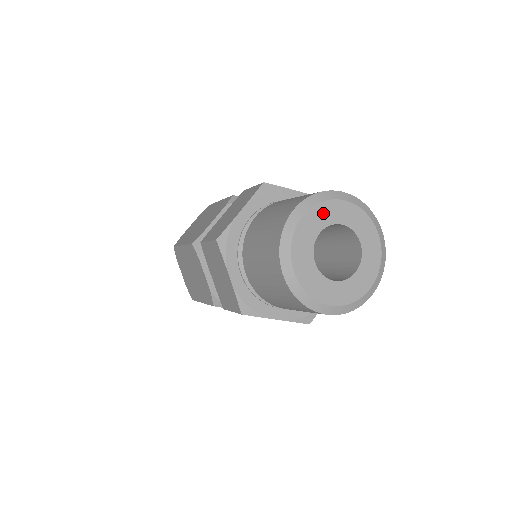
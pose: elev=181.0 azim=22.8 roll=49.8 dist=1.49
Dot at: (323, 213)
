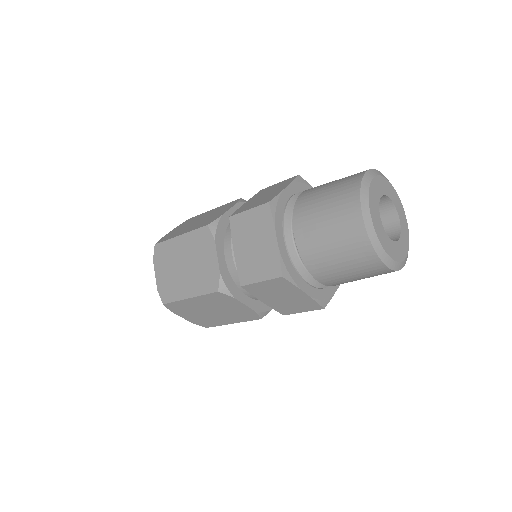
Dot at: (382, 184)
